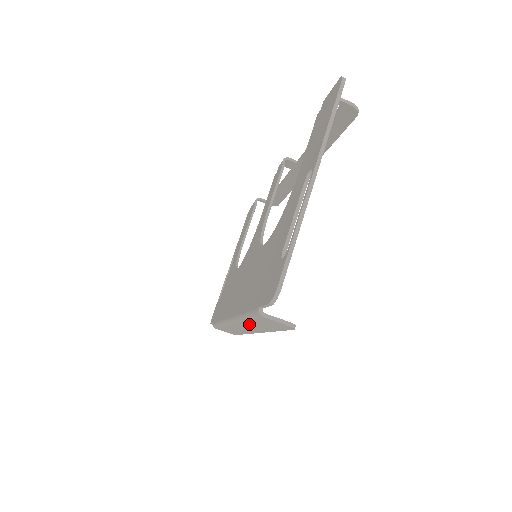
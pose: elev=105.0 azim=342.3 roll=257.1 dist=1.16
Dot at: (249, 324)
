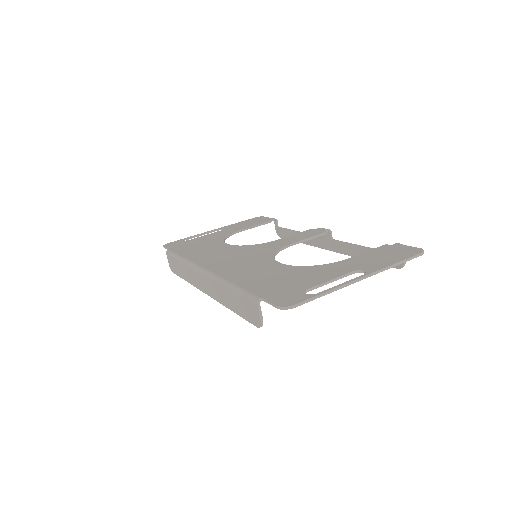
Dot at: (223, 290)
